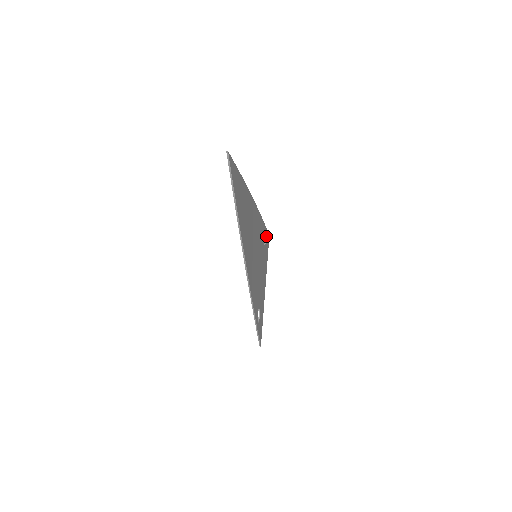
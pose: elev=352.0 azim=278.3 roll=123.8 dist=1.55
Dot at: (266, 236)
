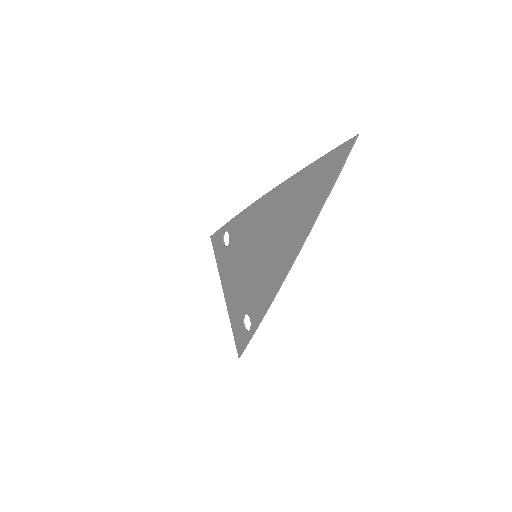
Dot at: (221, 236)
